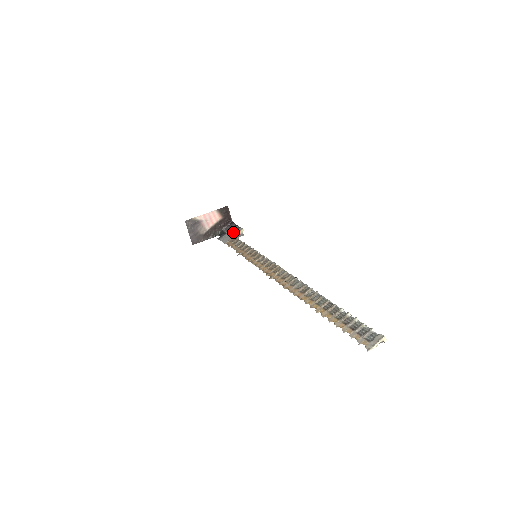
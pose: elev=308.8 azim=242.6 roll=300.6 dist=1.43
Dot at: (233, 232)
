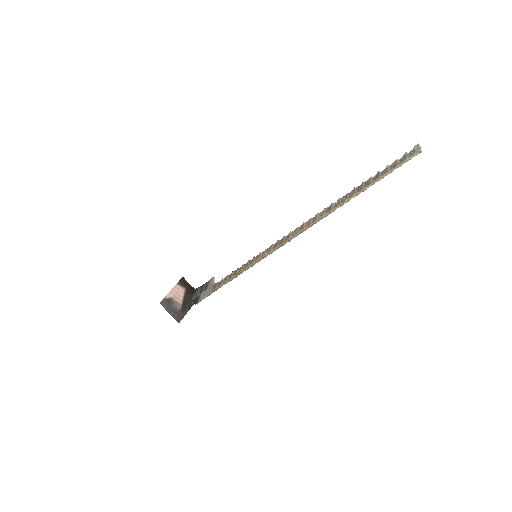
Dot at: (206, 287)
